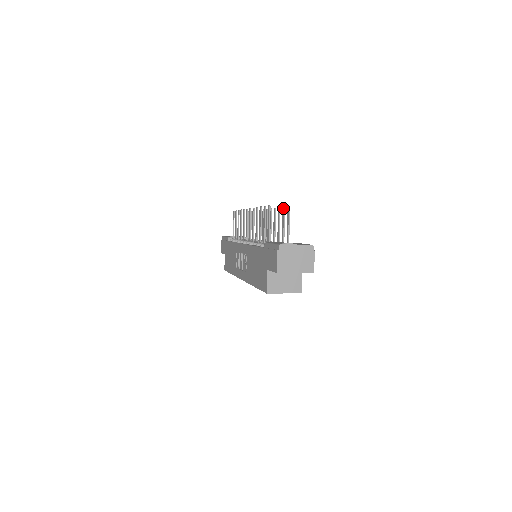
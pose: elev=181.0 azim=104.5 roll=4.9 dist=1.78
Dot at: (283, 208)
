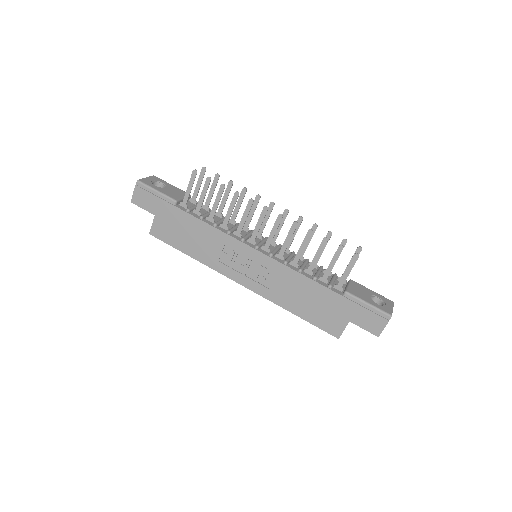
Dot at: (345, 241)
